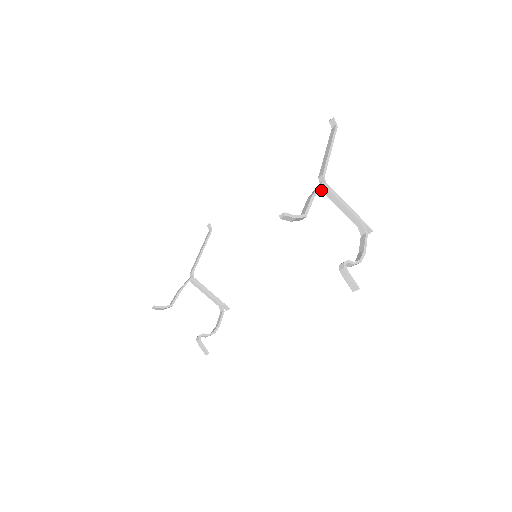
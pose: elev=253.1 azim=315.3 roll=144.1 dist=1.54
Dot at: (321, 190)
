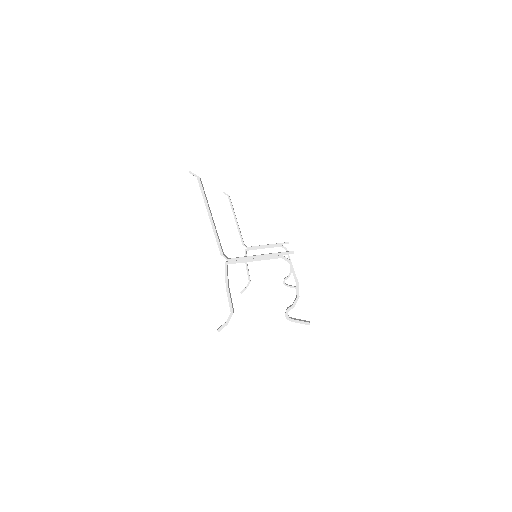
Dot at: occluded
